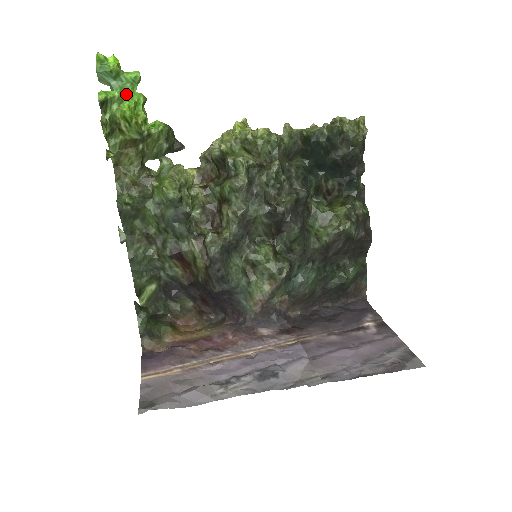
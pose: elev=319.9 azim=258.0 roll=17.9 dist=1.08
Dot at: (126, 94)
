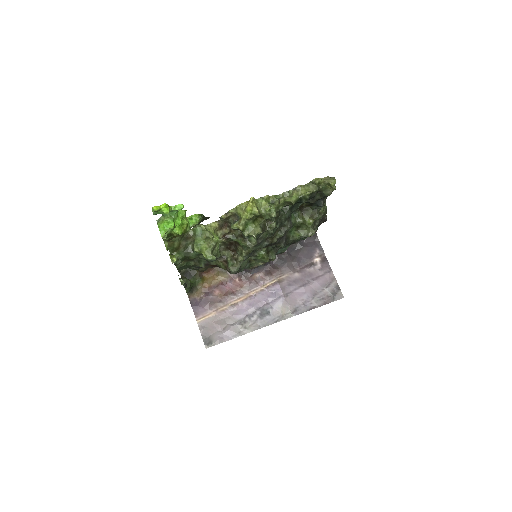
Dot at: (175, 219)
